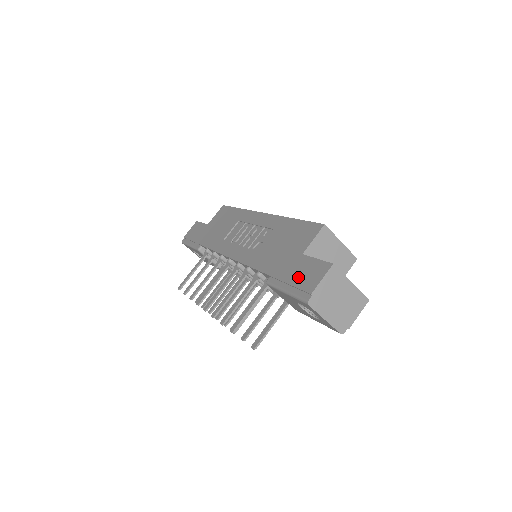
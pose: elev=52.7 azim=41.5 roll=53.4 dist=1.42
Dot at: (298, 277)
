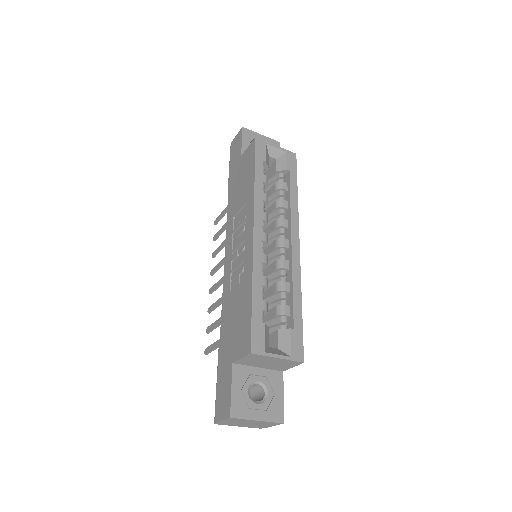
Dot at: (221, 388)
